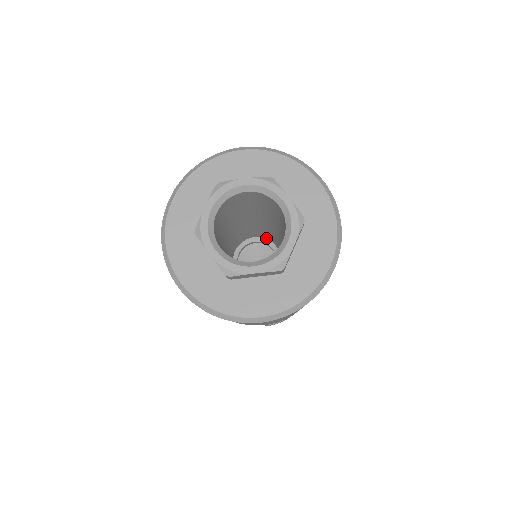
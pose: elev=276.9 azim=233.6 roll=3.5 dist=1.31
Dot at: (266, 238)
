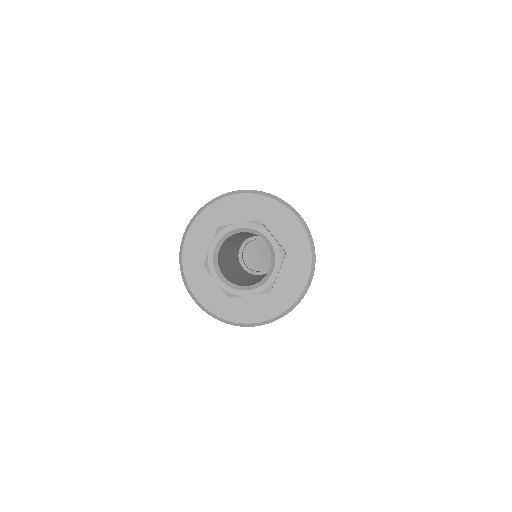
Dot at: occluded
